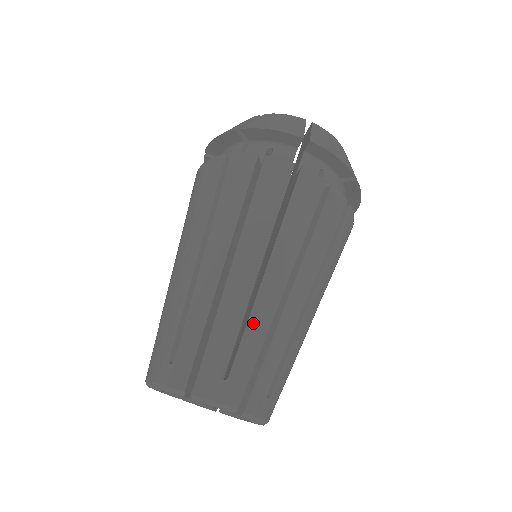
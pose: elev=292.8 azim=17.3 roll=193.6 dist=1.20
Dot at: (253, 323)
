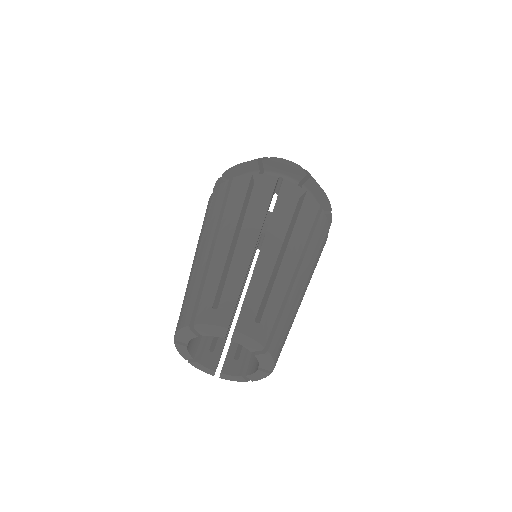
Dot at: (276, 287)
